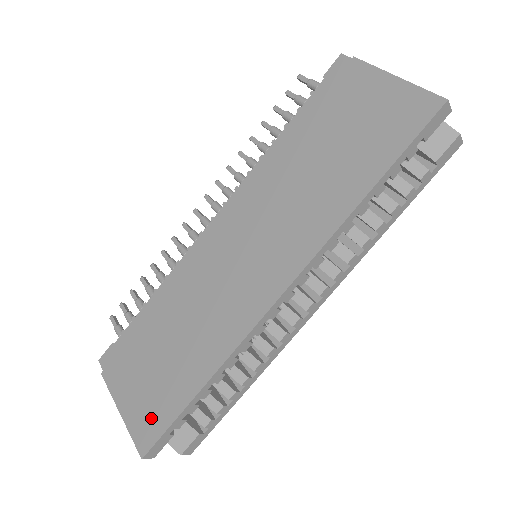
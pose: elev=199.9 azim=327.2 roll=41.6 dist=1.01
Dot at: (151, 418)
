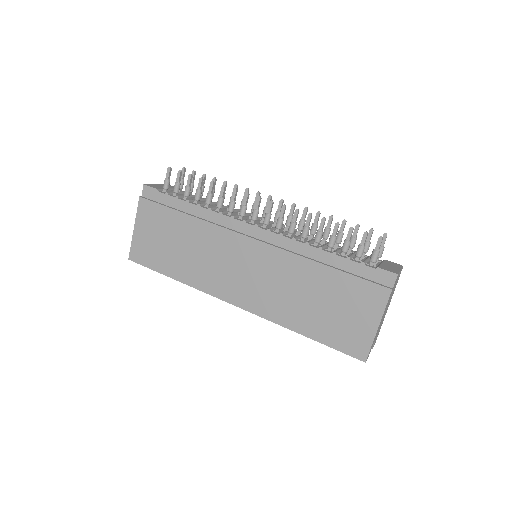
Dot at: (145, 254)
